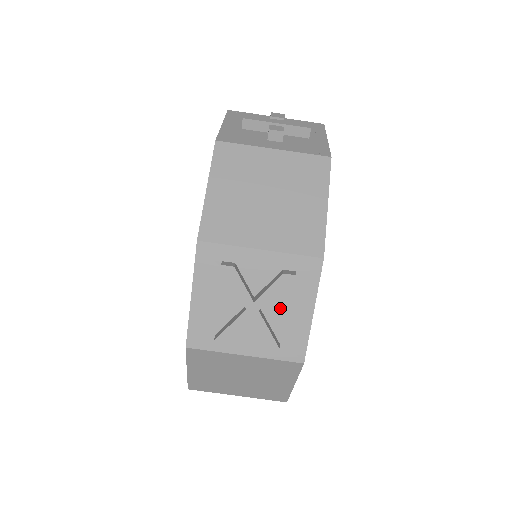
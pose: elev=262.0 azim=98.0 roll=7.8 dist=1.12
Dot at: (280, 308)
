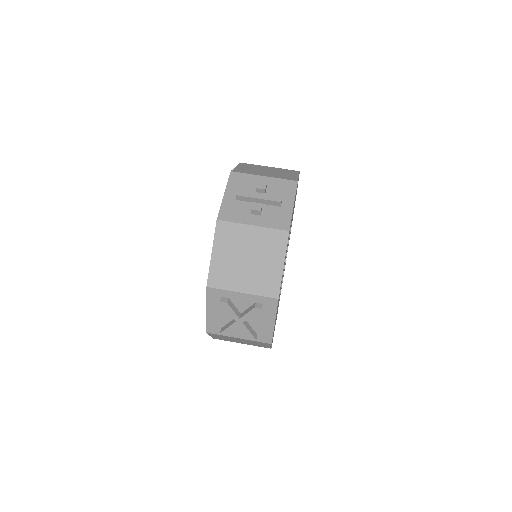
Dot at: (256, 319)
